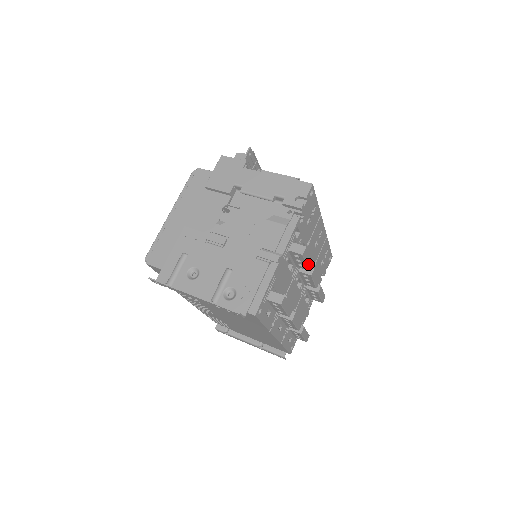
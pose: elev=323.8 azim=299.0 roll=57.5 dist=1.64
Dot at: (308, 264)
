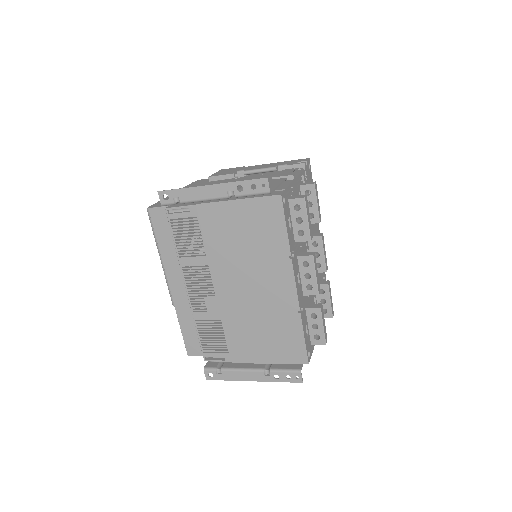
Dot at: (318, 211)
